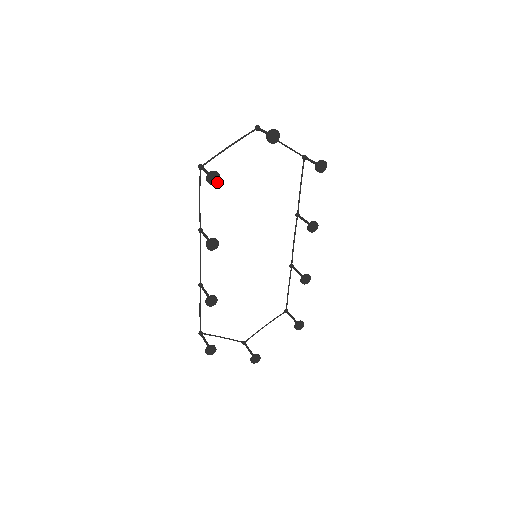
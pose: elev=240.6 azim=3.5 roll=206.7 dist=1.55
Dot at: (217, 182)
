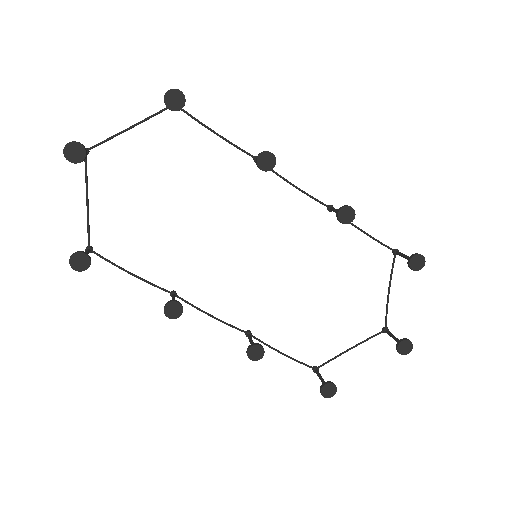
Dot at: (88, 260)
